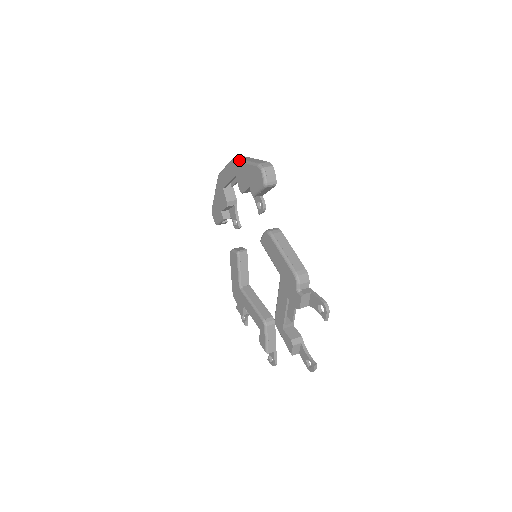
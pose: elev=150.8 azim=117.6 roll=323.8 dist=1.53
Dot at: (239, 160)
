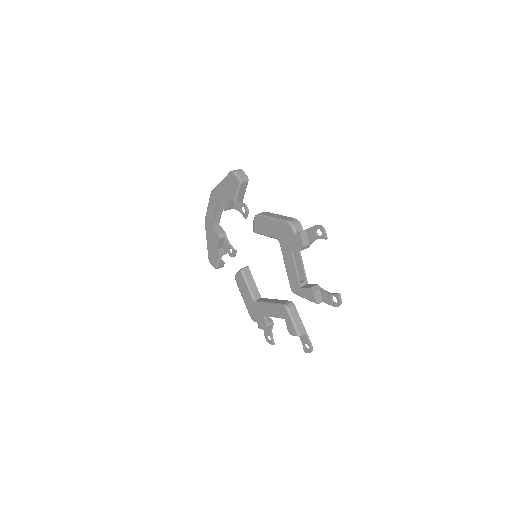
Dot at: (216, 187)
